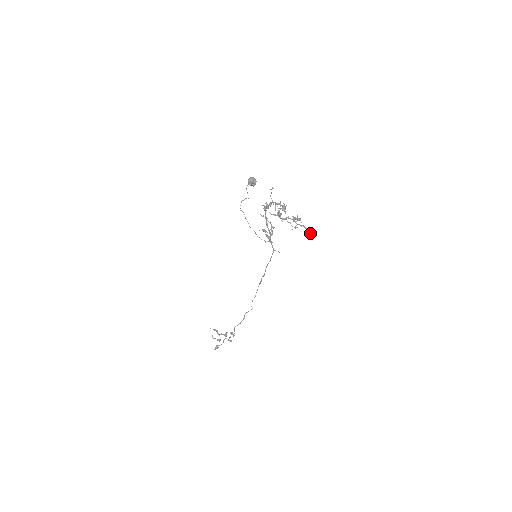
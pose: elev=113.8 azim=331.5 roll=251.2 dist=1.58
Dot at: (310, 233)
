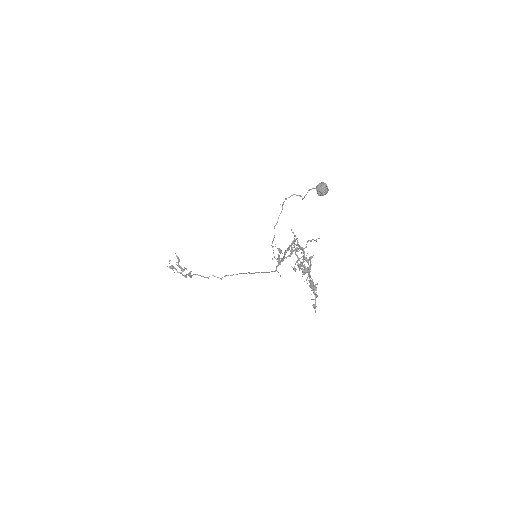
Dot at: (314, 307)
